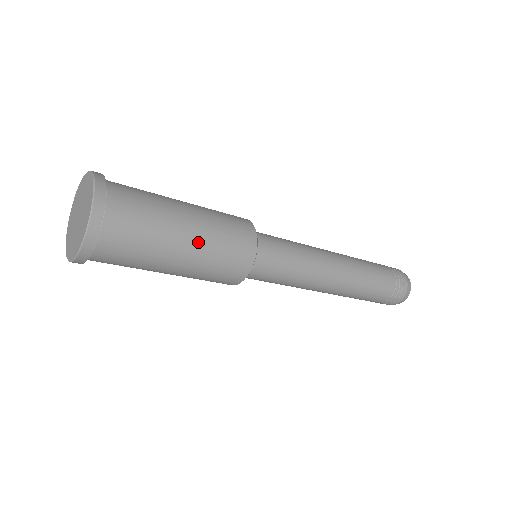
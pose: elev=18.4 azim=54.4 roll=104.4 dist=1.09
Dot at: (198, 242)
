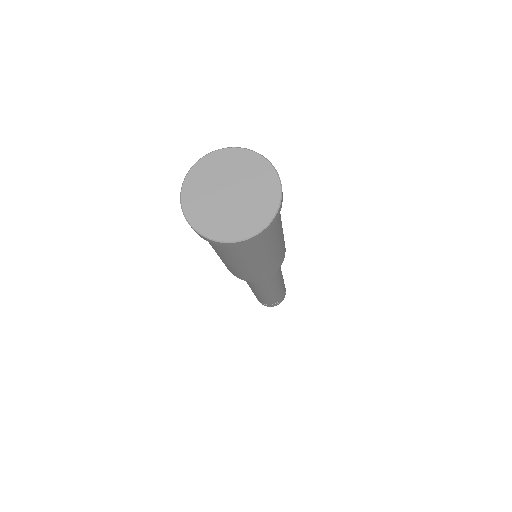
Dot at: (273, 255)
